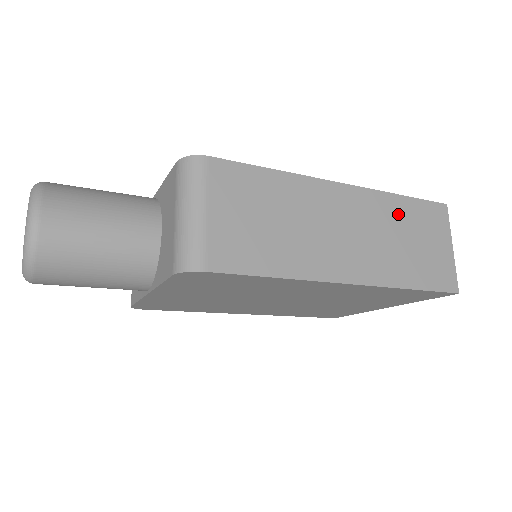
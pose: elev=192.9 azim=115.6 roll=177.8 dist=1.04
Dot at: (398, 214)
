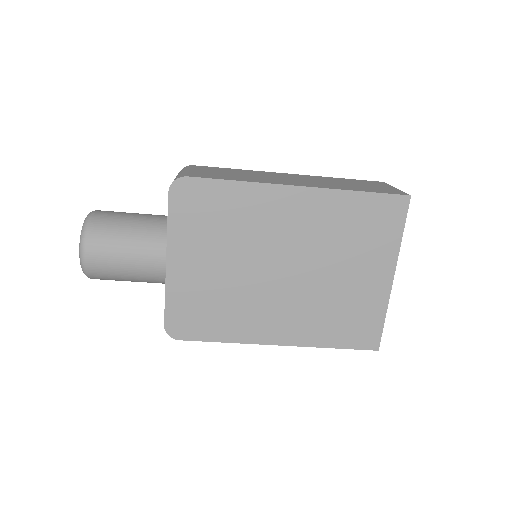
Dot at: (339, 180)
